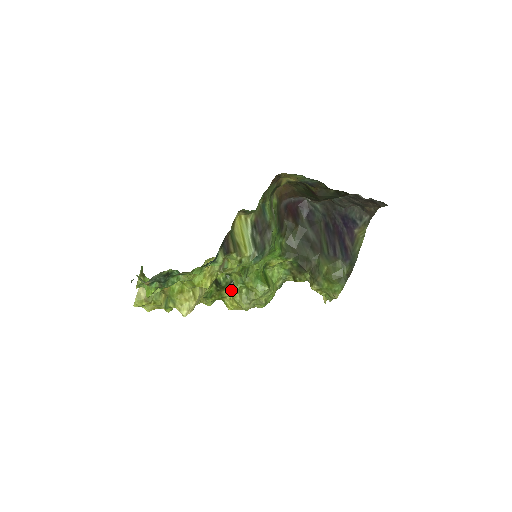
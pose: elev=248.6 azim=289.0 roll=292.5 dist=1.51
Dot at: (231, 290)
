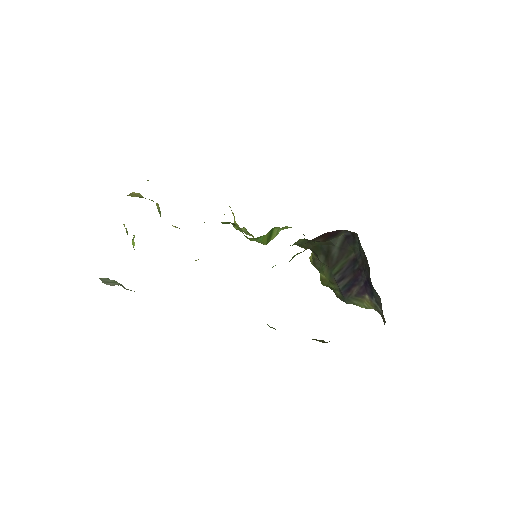
Dot at: occluded
